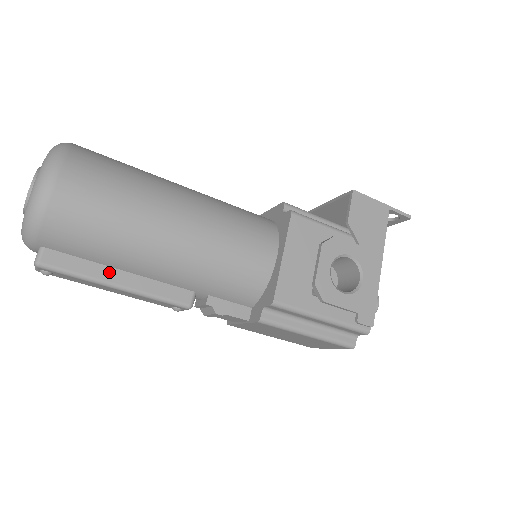
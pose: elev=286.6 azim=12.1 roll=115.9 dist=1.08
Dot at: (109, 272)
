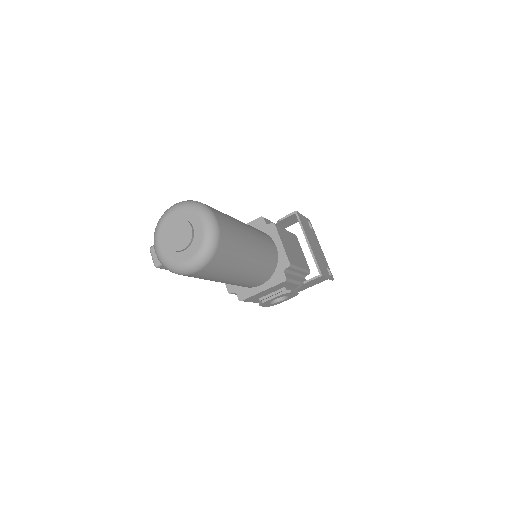
Dot at: occluded
